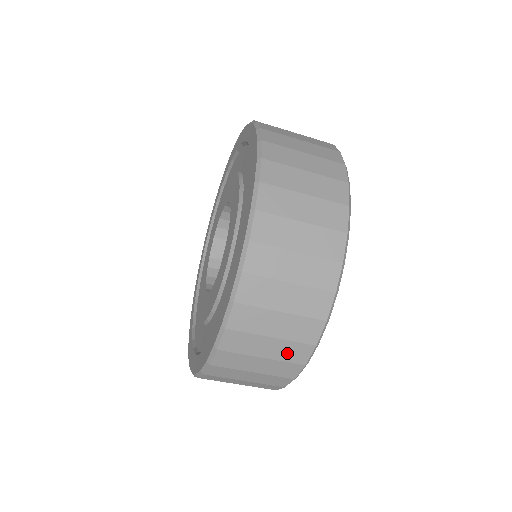
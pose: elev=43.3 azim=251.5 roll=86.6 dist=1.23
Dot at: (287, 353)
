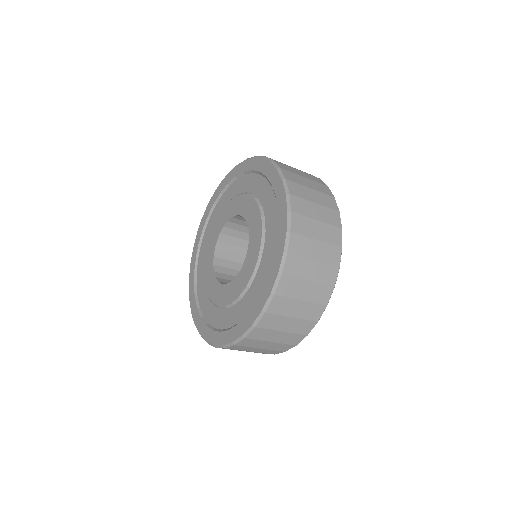
Dot at: (323, 276)
